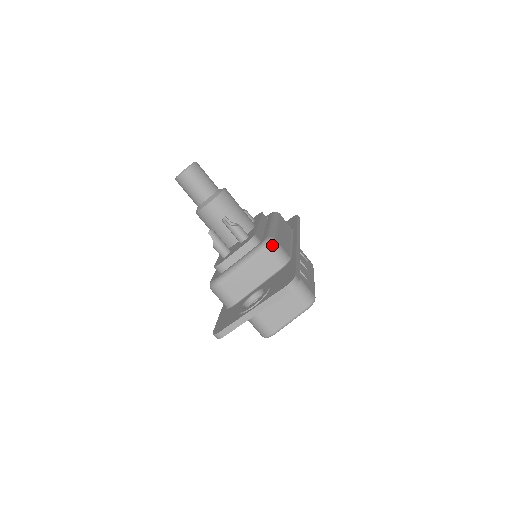
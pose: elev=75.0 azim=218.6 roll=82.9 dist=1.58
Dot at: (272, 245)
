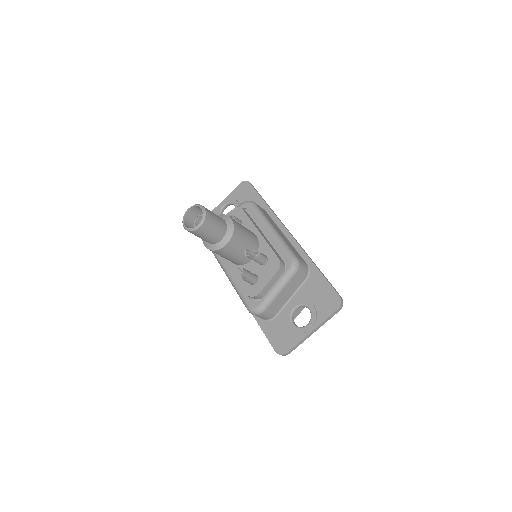
Dot at: (299, 266)
